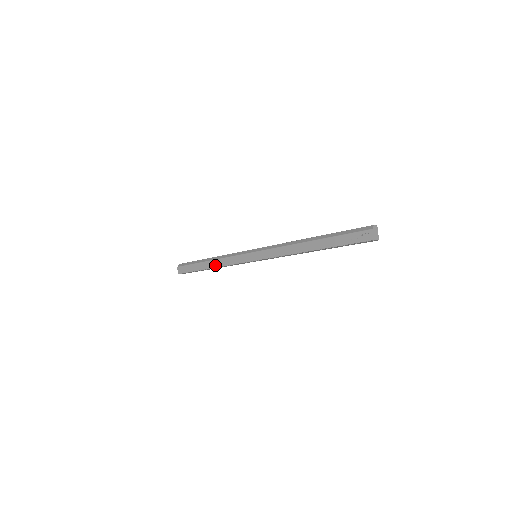
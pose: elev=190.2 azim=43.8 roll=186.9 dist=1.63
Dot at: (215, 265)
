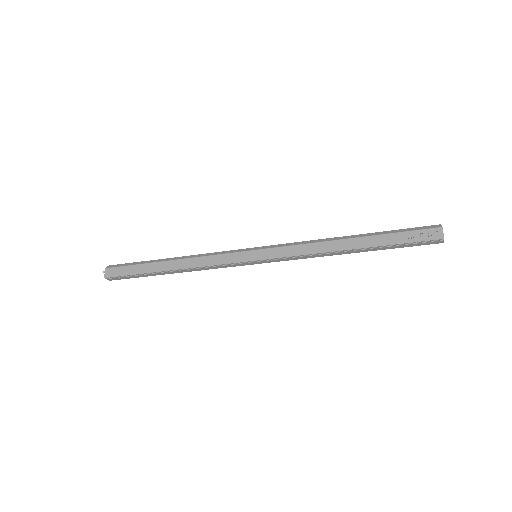
Dot at: (182, 266)
